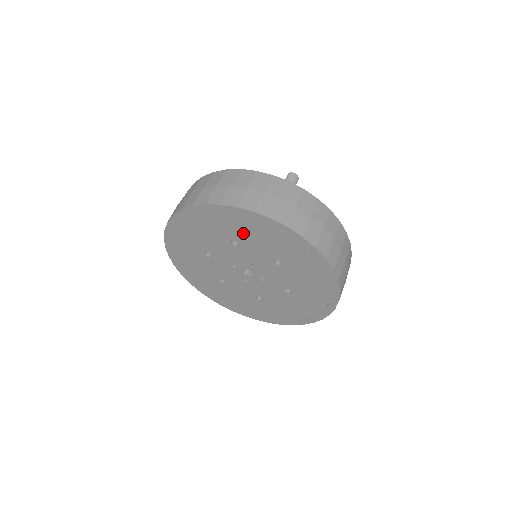
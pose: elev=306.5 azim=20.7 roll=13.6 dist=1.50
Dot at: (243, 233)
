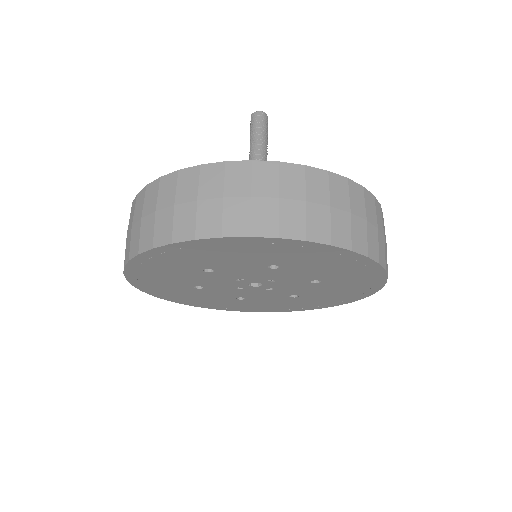
Dot at: (302, 262)
